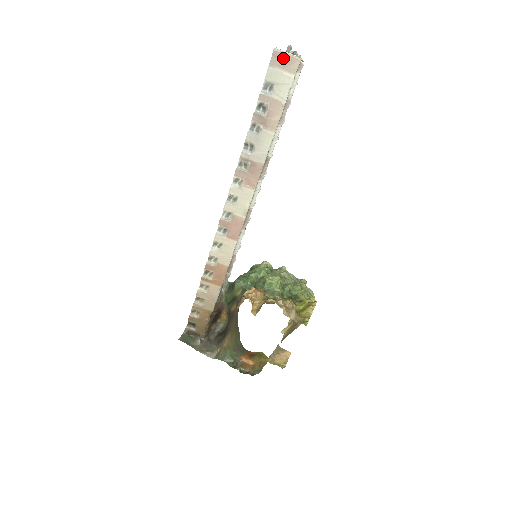
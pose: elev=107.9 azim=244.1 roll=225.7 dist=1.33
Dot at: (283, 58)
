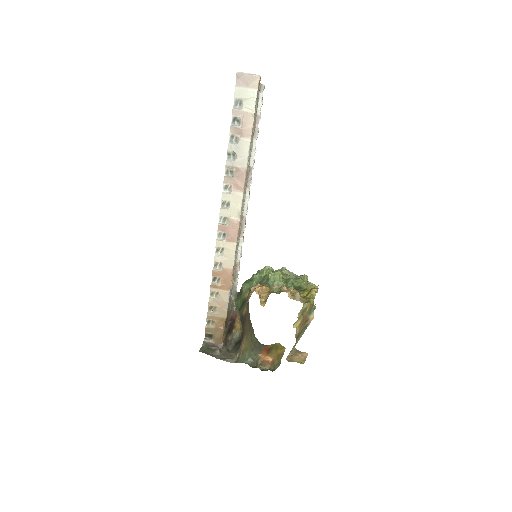
Dot at: (245, 78)
